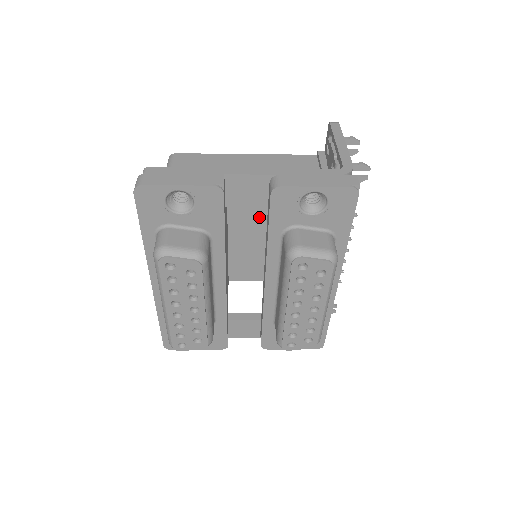
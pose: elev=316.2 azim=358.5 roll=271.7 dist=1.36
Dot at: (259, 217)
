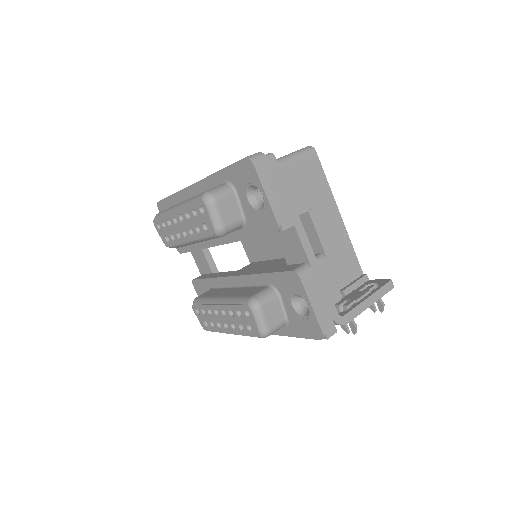
Dot at: occluded
